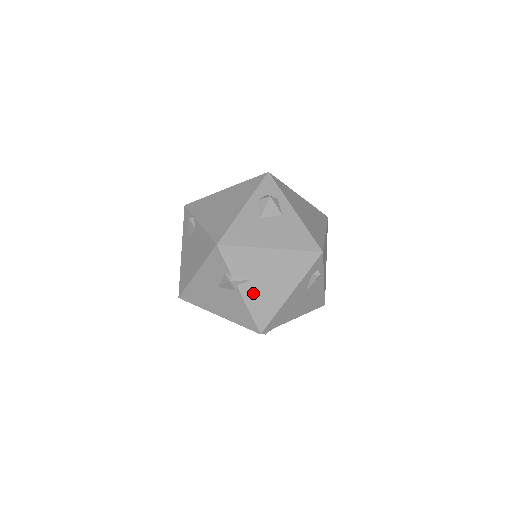
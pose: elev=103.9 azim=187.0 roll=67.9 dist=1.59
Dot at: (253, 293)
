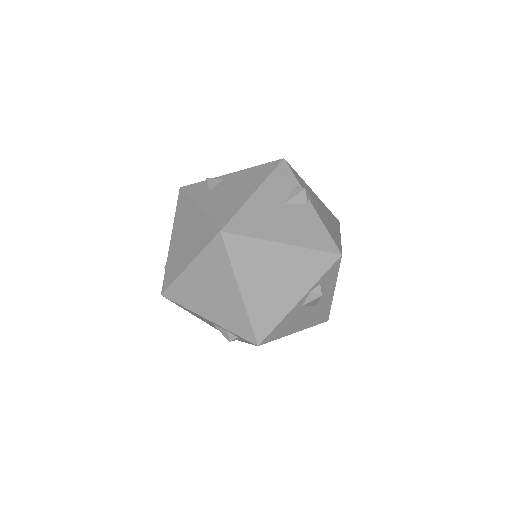
Dot at: (320, 214)
